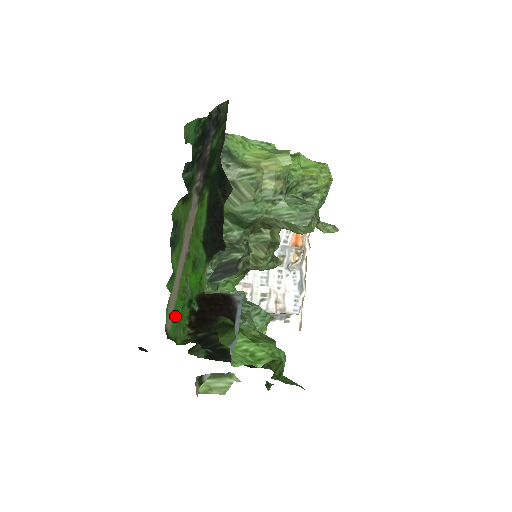
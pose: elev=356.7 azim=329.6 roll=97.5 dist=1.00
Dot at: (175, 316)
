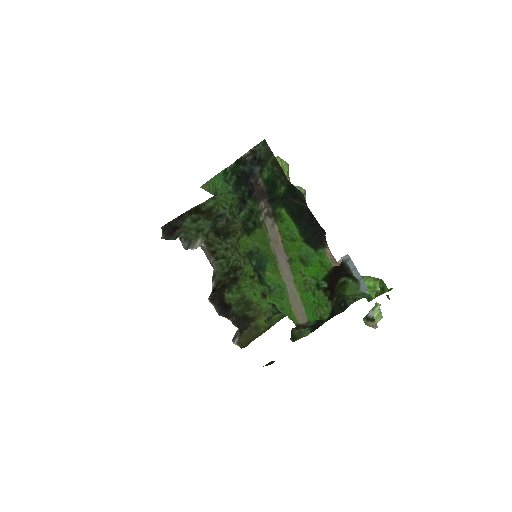
Dot at: (307, 306)
